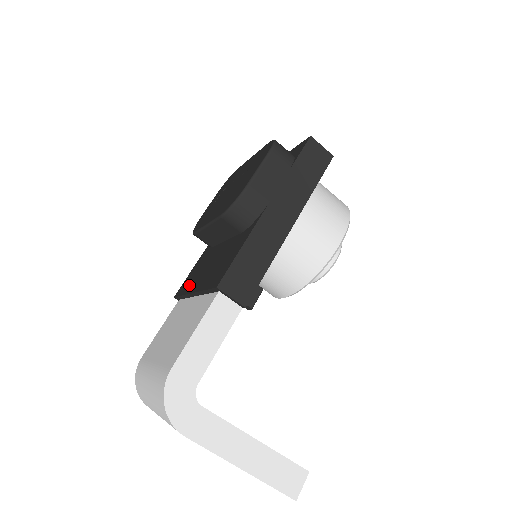
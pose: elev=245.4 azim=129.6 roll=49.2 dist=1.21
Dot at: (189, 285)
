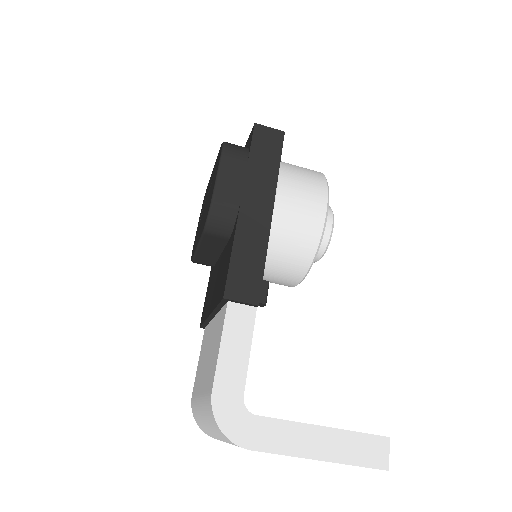
Dot at: (206, 310)
